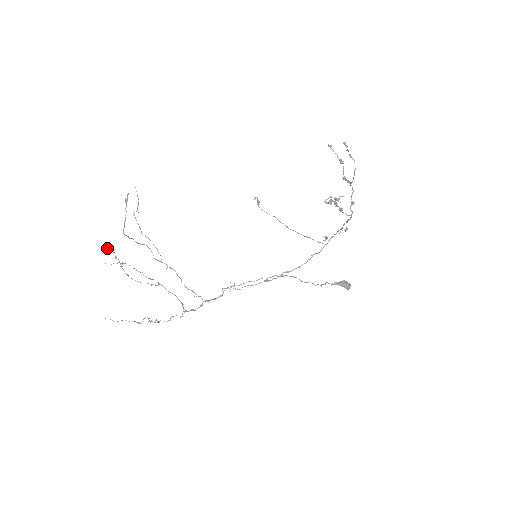
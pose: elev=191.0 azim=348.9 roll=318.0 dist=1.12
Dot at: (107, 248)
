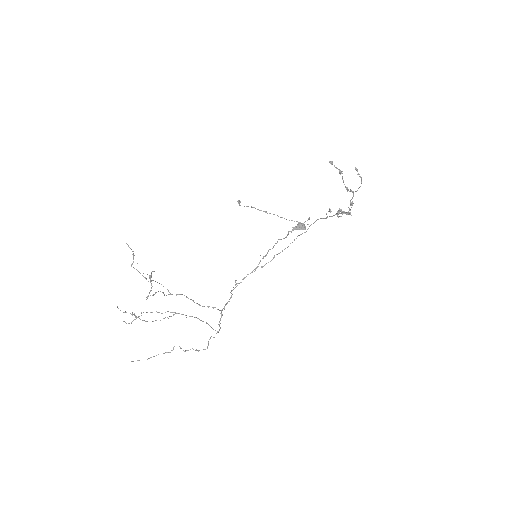
Dot at: occluded
